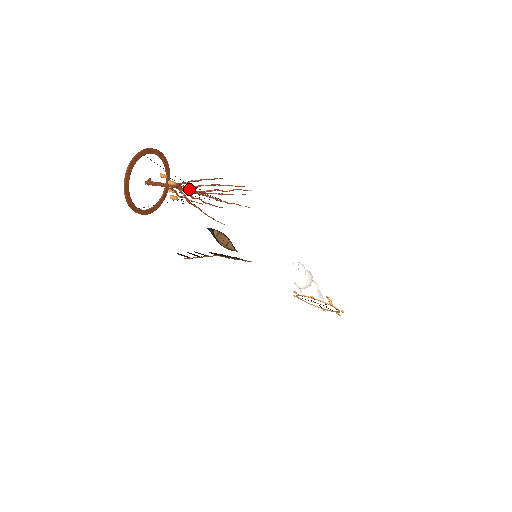
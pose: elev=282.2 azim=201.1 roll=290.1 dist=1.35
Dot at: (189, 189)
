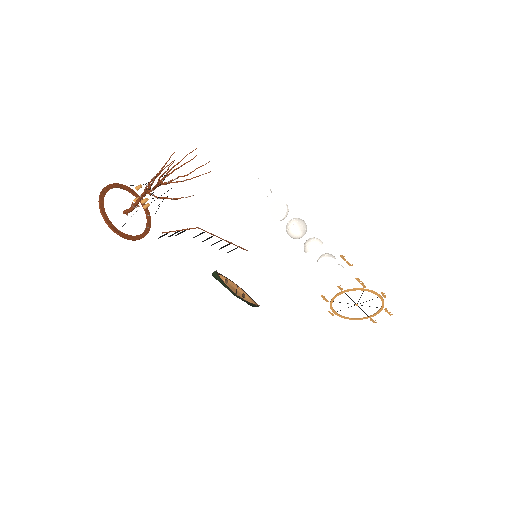
Dot at: (151, 179)
